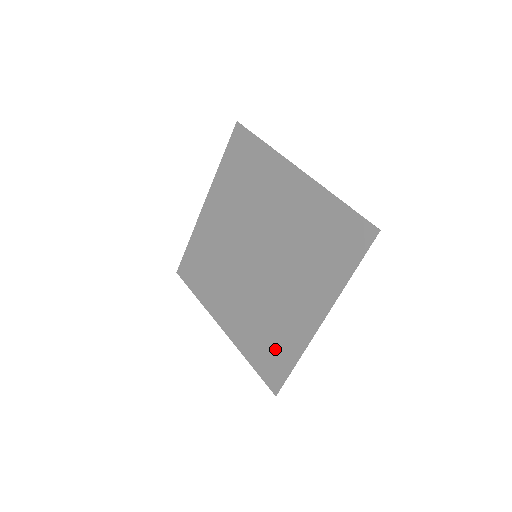
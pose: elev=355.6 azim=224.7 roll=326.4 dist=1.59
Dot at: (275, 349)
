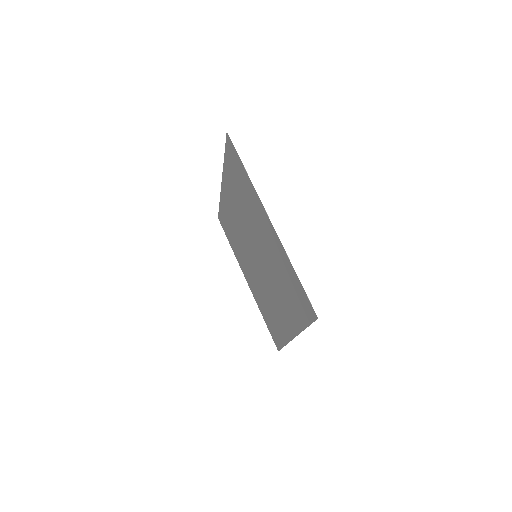
Dot at: (274, 326)
